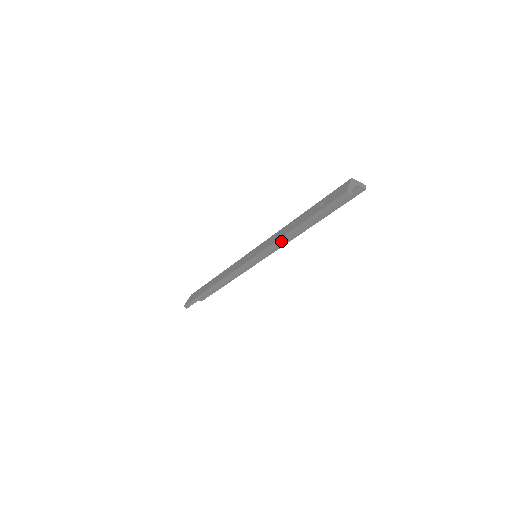
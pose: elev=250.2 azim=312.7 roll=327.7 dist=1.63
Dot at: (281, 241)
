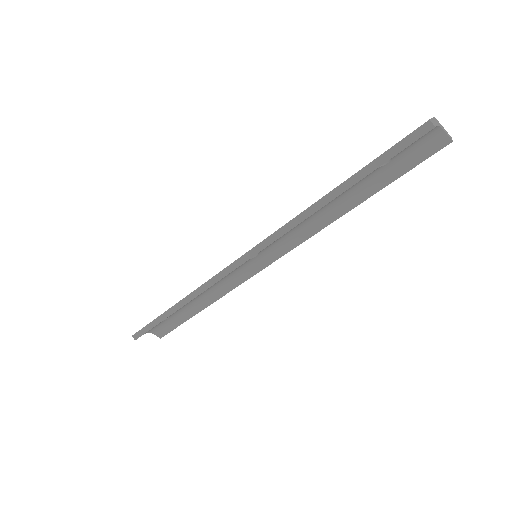
Dot at: (302, 217)
